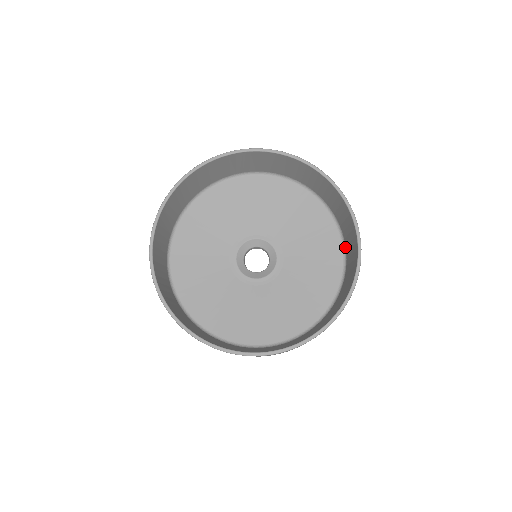
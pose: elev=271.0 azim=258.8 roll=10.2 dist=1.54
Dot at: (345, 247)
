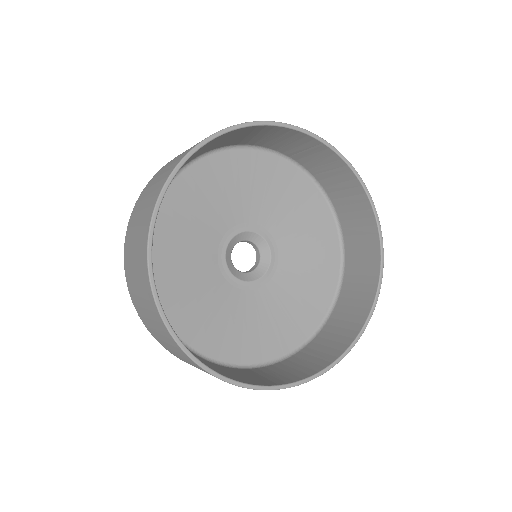
Dot at: (338, 298)
